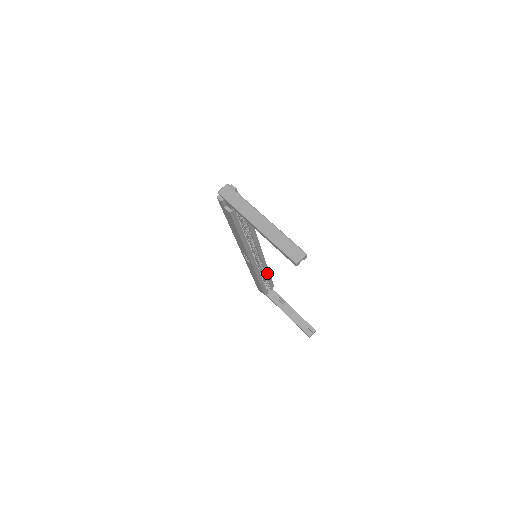
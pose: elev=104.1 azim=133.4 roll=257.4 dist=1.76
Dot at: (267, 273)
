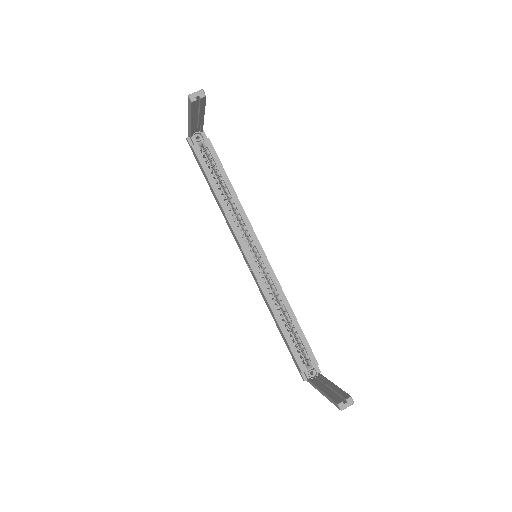
Dot at: (290, 313)
